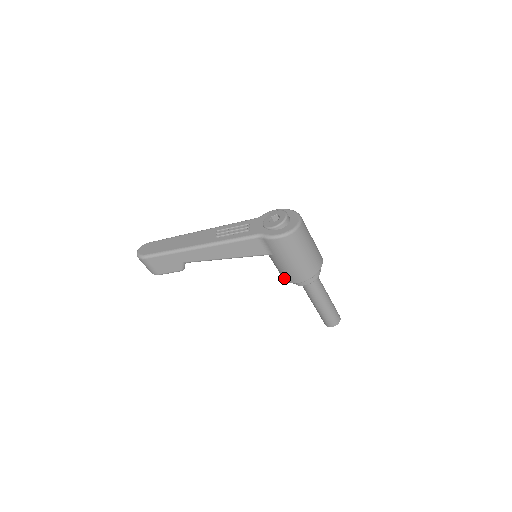
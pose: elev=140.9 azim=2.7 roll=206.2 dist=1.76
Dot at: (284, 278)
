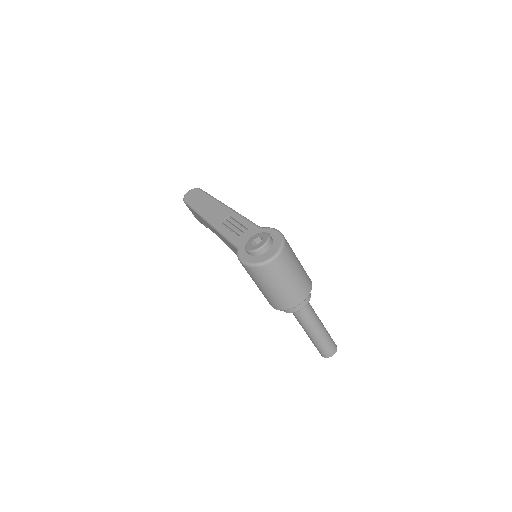
Dot at: occluded
